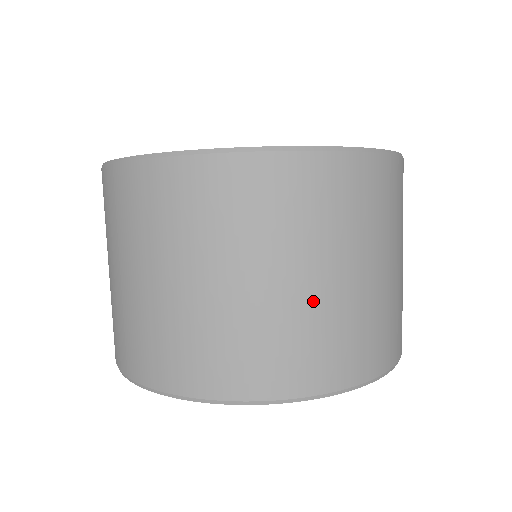
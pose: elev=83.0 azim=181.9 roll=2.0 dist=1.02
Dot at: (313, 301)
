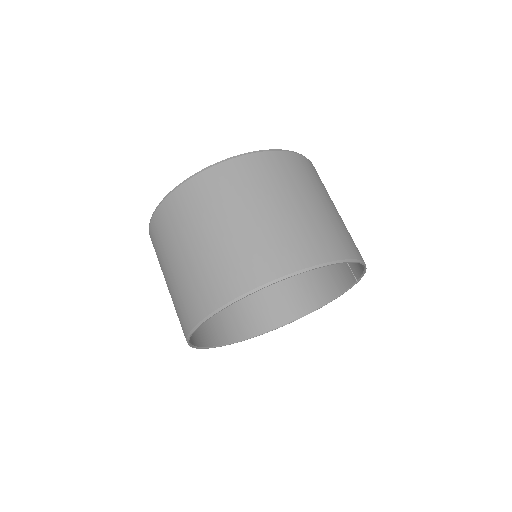
Dot at: (303, 215)
